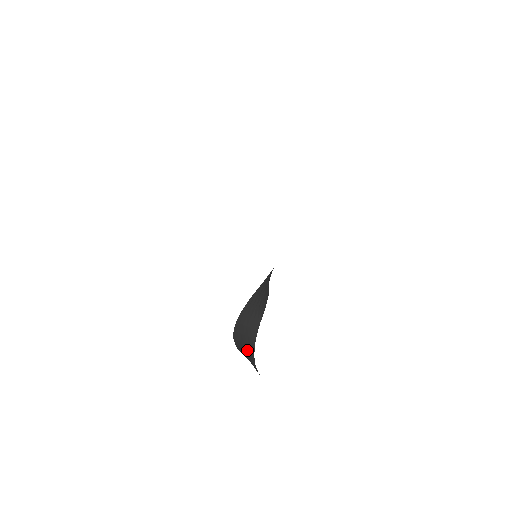
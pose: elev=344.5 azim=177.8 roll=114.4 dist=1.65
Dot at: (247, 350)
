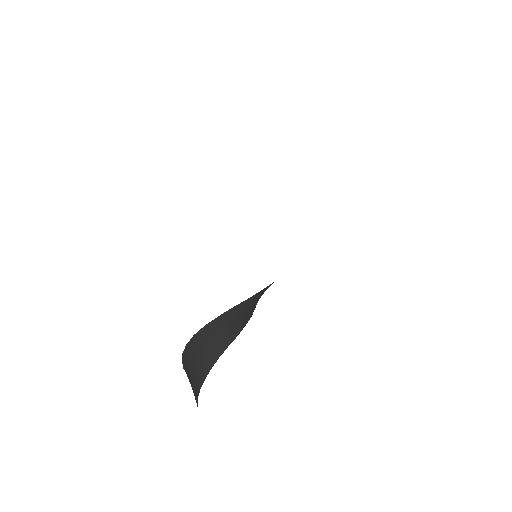
Dot at: (194, 376)
